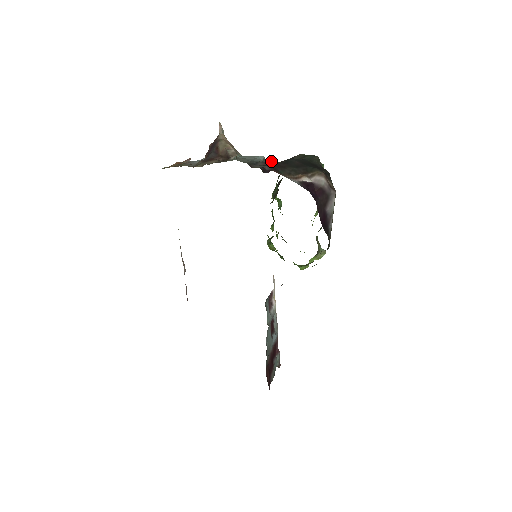
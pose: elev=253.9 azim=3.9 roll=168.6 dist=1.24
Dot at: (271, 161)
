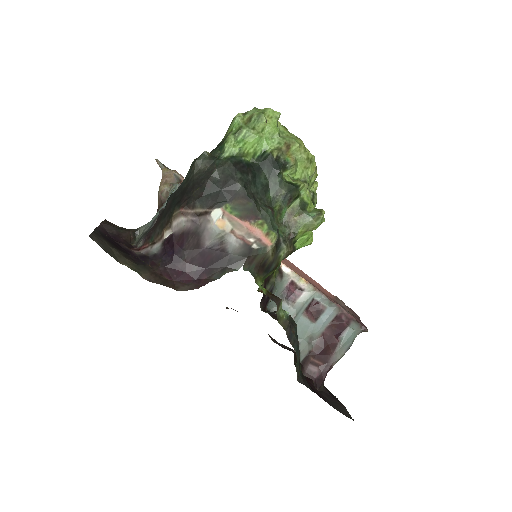
Dot at: occluded
